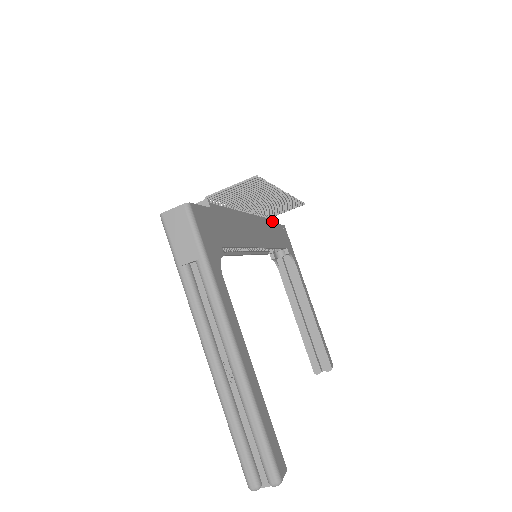
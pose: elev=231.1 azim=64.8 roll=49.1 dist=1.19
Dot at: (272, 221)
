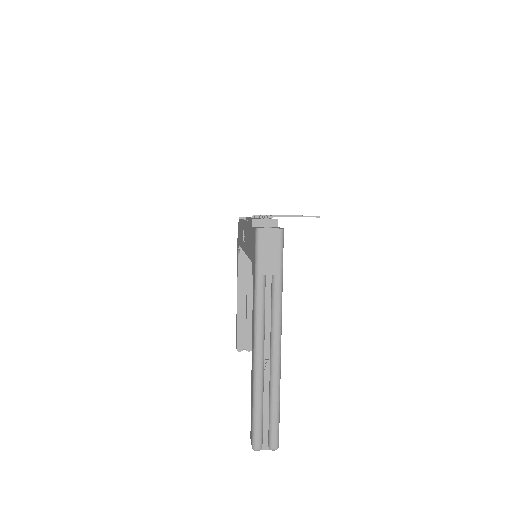
Dot at: occluded
